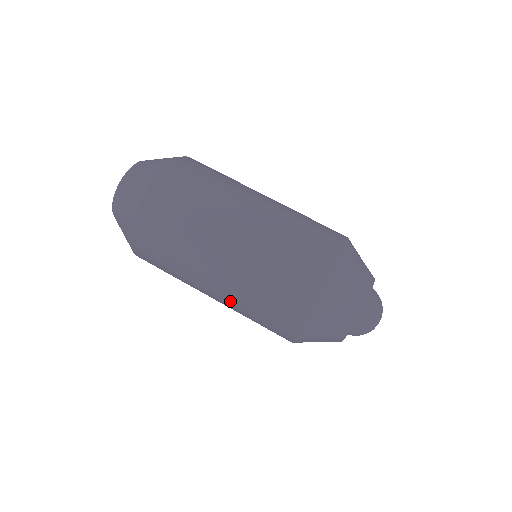
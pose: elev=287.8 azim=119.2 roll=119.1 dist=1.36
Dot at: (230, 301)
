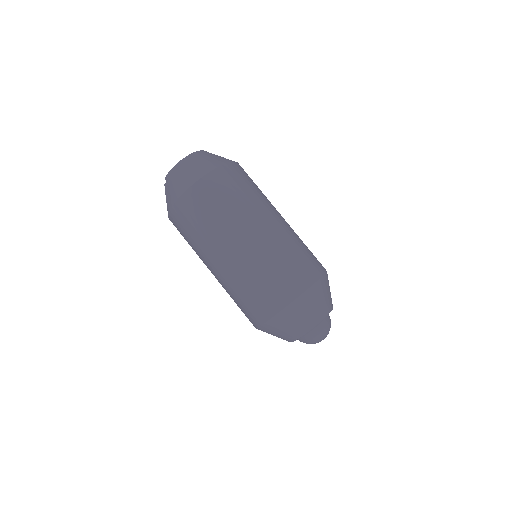
Dot at: (242, 266)
